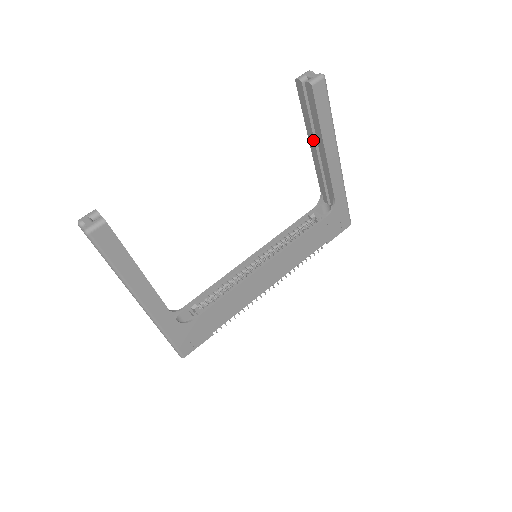
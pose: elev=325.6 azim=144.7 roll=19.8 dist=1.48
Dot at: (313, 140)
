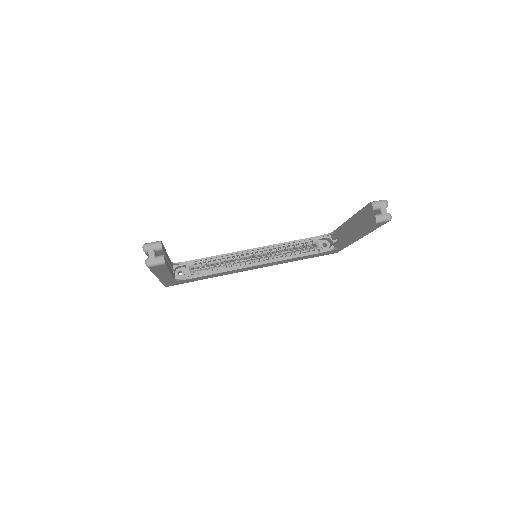
Dot at: (352, 224)
